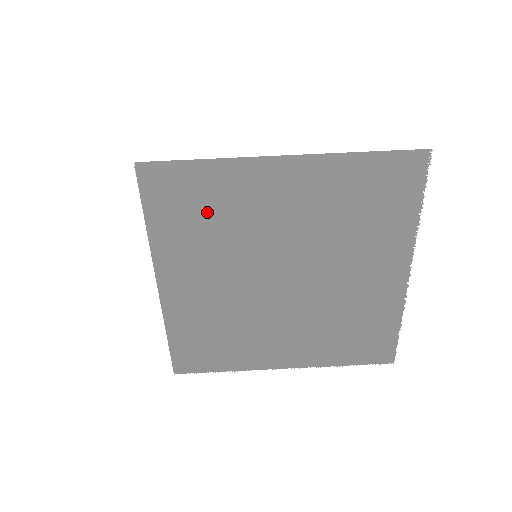
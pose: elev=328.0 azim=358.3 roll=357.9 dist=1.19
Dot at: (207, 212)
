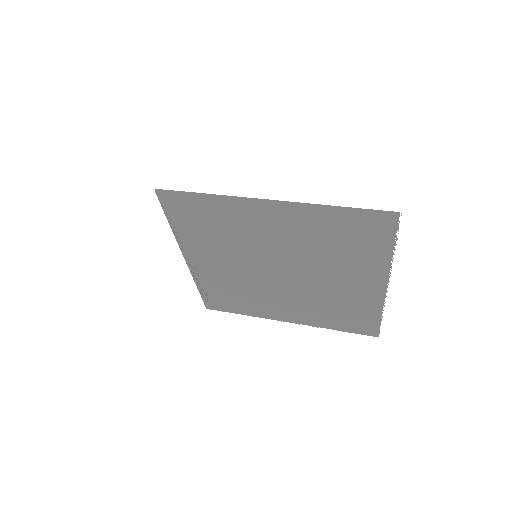
Dot at: (214, 225)
